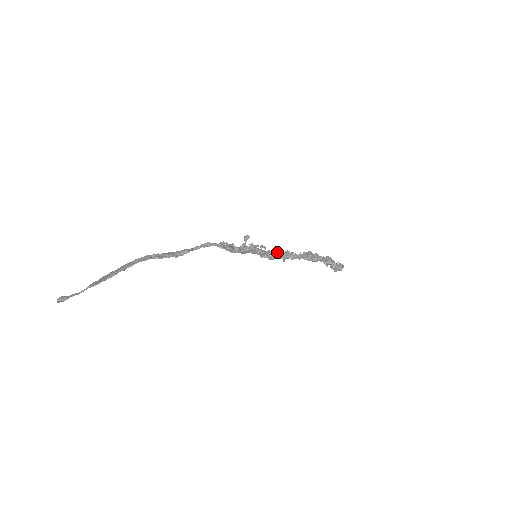
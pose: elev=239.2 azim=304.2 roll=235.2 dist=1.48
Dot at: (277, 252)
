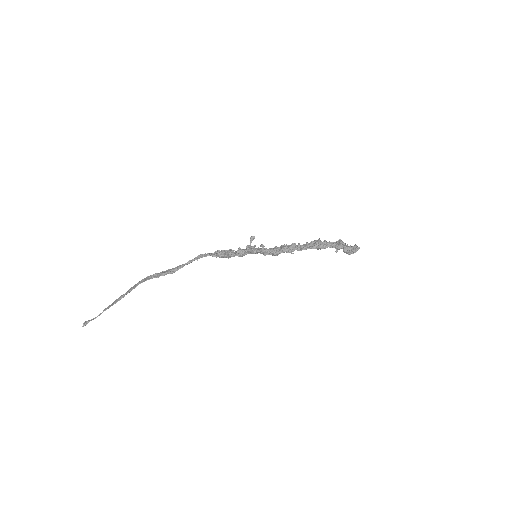
Dot at: occluded
